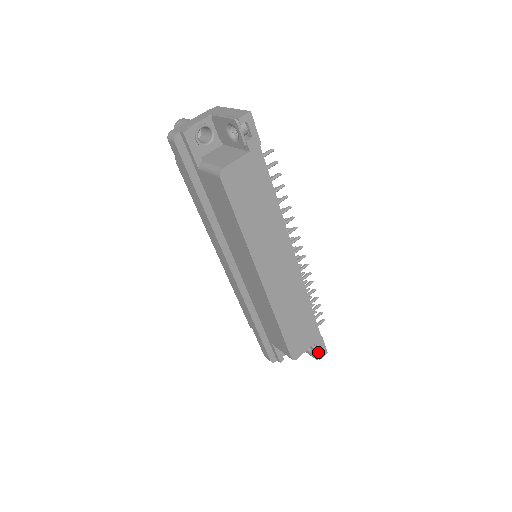
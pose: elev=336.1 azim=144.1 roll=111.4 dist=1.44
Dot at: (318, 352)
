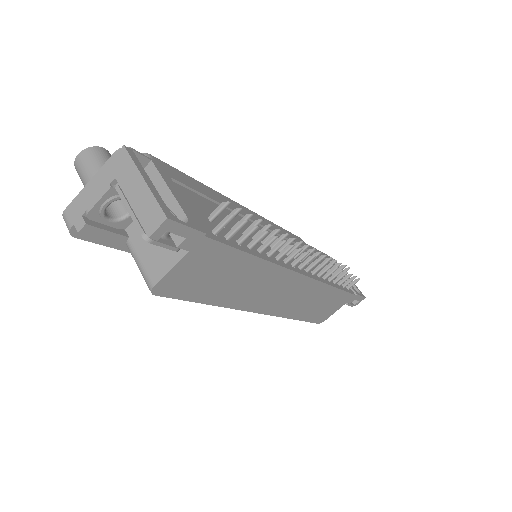
Dot at: occluded
